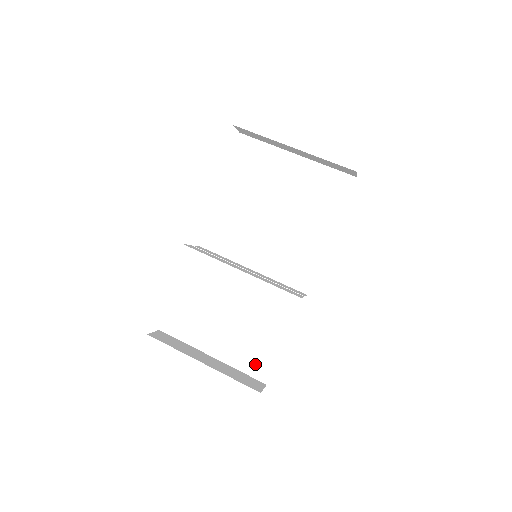
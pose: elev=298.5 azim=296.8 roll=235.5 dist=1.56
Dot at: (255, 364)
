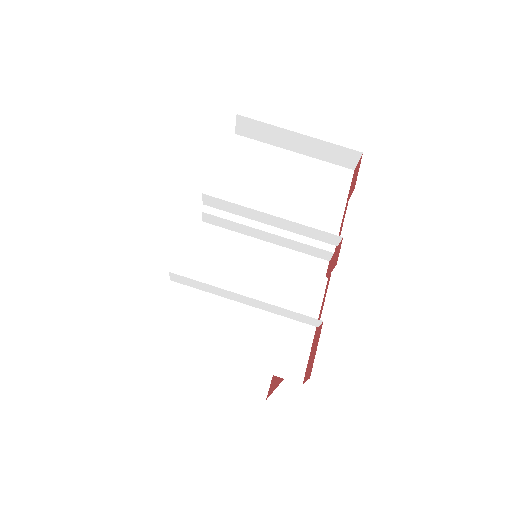
Dot at: (284, 361)
